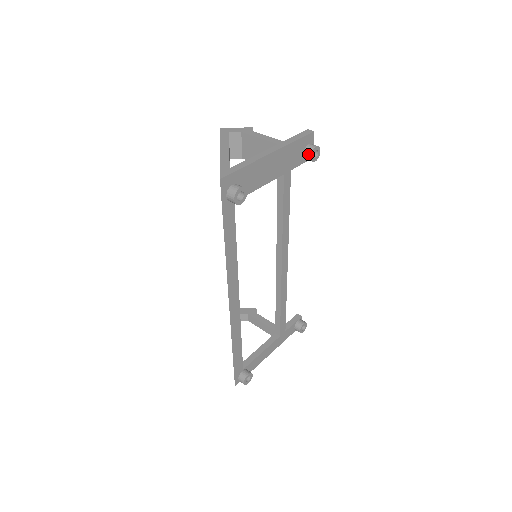
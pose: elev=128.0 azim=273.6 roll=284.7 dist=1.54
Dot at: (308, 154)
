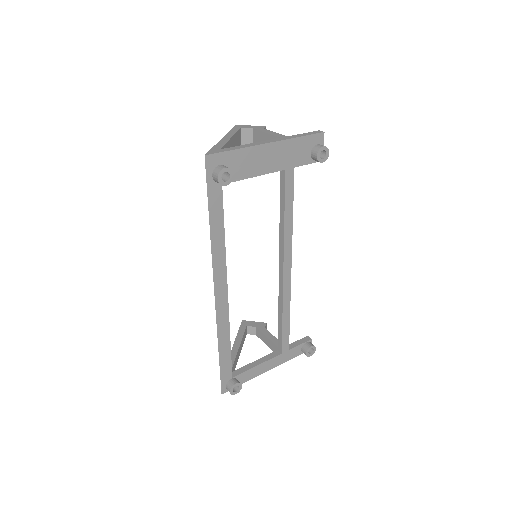
Dot at: (314, 153)
